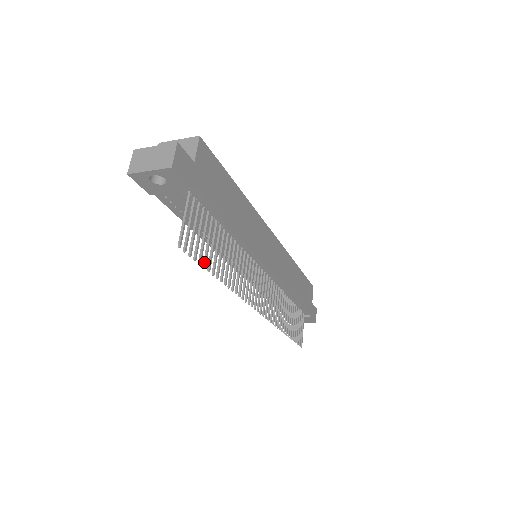
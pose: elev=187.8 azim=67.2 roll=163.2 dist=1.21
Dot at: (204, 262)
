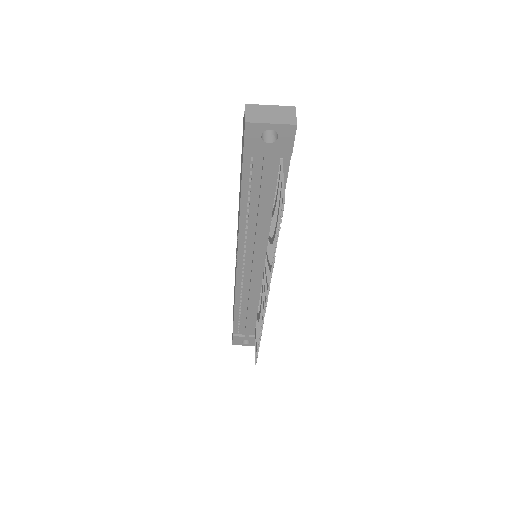
Dot at: (278, 230)
